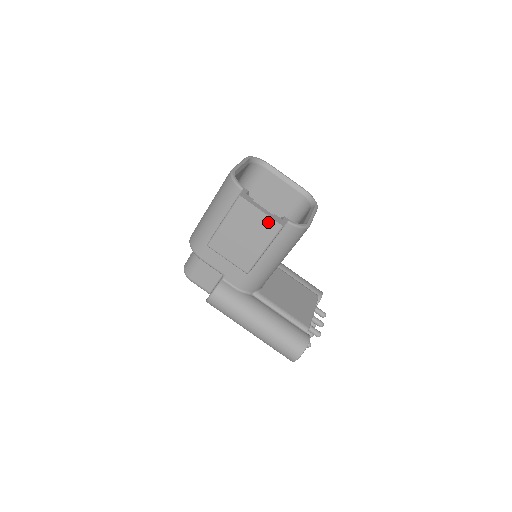
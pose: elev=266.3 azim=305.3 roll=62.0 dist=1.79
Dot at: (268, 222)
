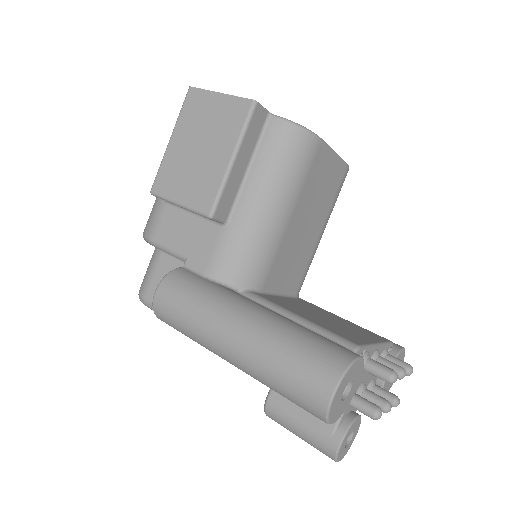
Dot at: (232, 105)
